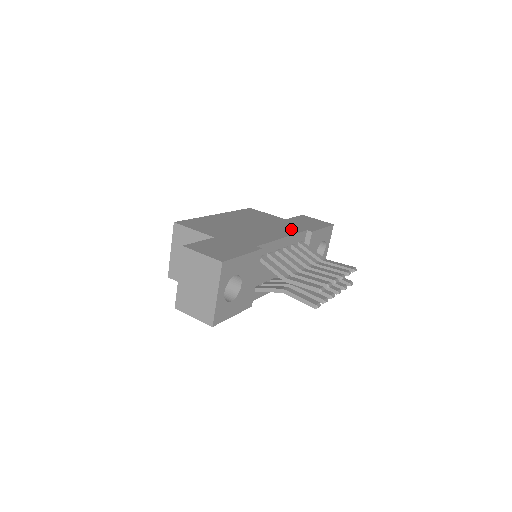
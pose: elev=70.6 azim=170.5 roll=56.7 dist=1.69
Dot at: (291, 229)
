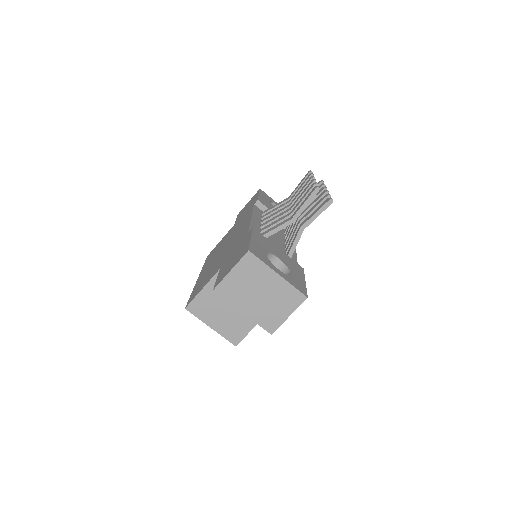
Dot at: (246, 216)
